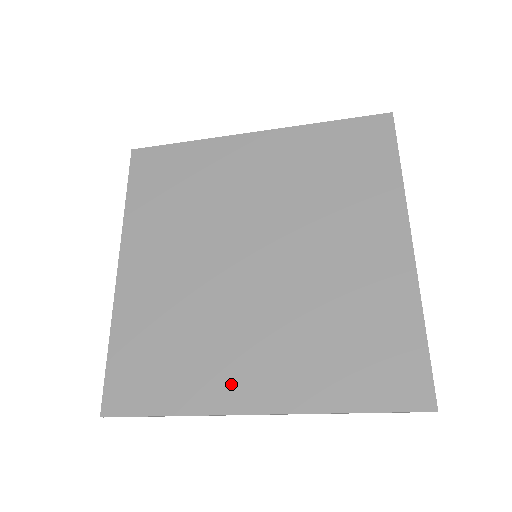
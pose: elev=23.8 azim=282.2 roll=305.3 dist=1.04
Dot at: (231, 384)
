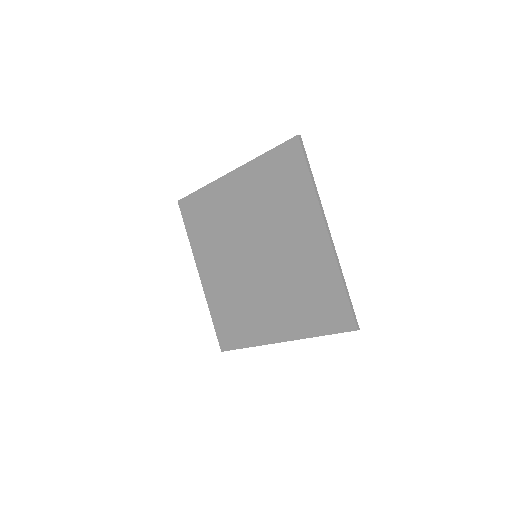
Dot at: (266, 329)
